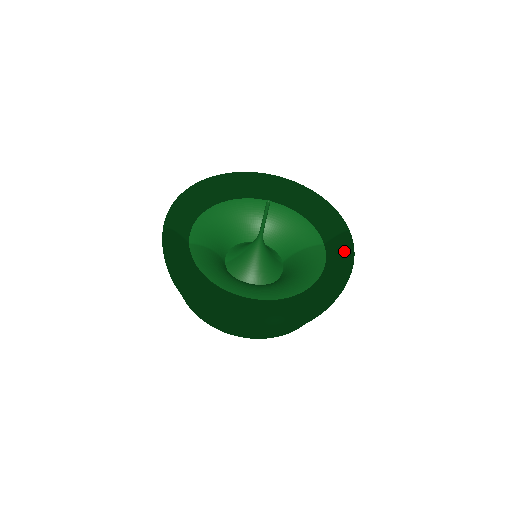
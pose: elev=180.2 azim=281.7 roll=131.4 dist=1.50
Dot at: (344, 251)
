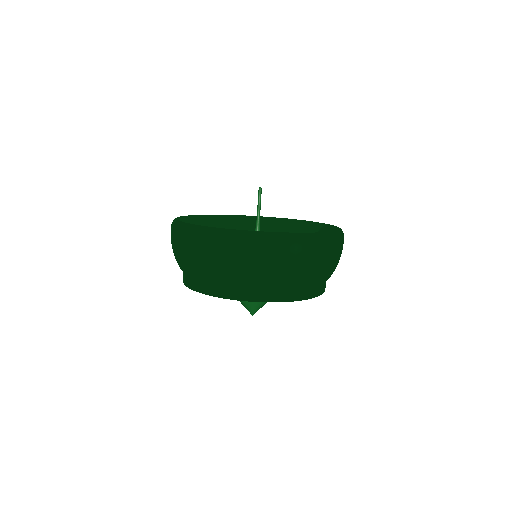
Dot at: (331, 229)
